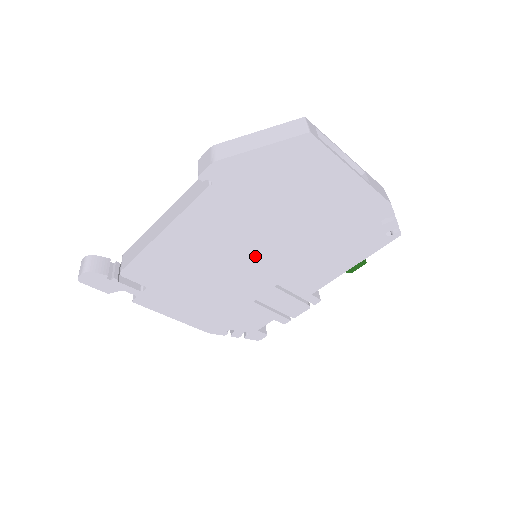
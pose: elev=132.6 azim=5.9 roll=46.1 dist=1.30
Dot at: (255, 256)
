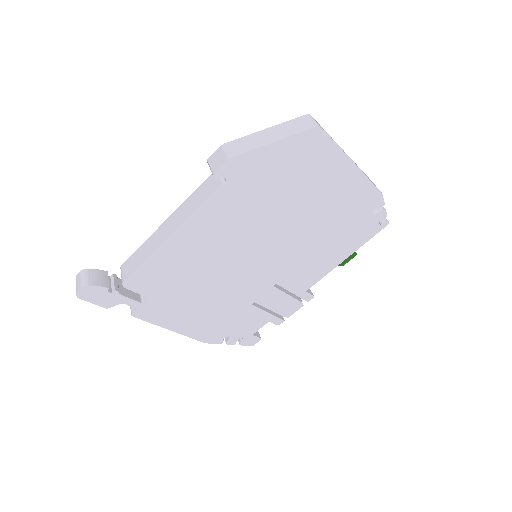
Dot at: (258, 255)
